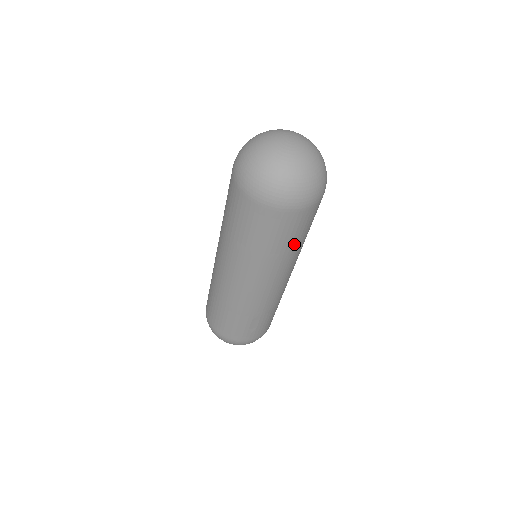
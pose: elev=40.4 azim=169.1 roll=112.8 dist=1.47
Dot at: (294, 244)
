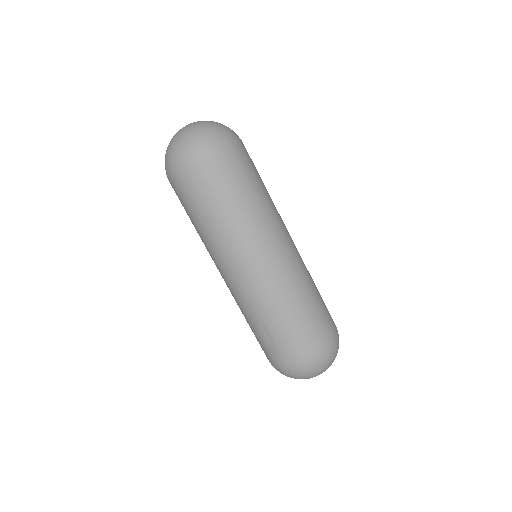
Dot at: (214, 214)
